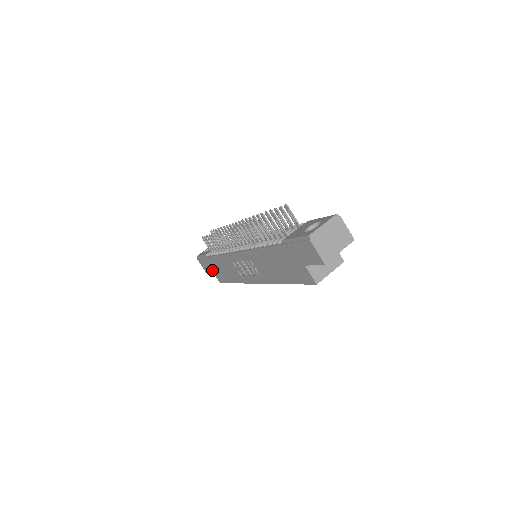
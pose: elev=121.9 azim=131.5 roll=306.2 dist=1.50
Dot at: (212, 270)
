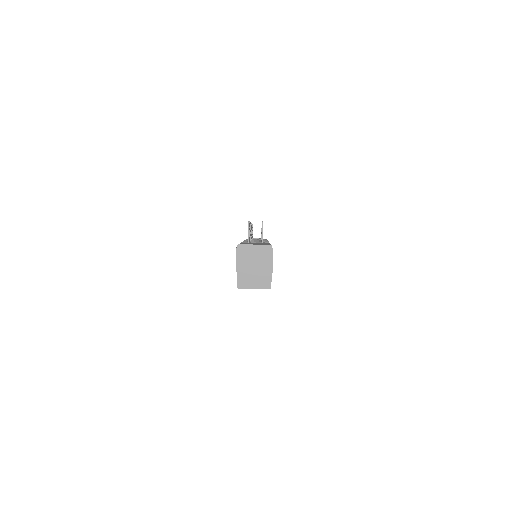
Dot at: occluded
